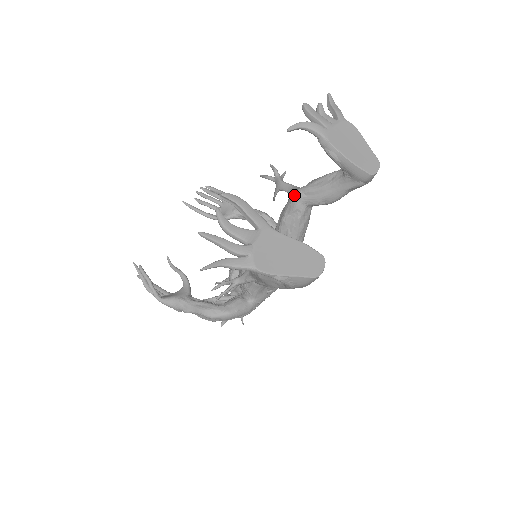
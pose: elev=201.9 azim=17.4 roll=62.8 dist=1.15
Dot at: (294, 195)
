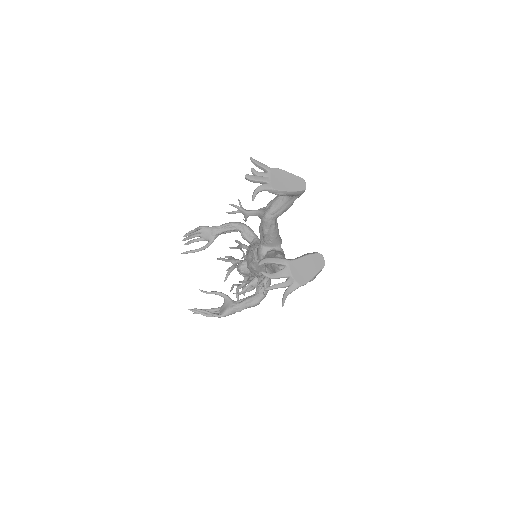
Dot at: (265, 219)
